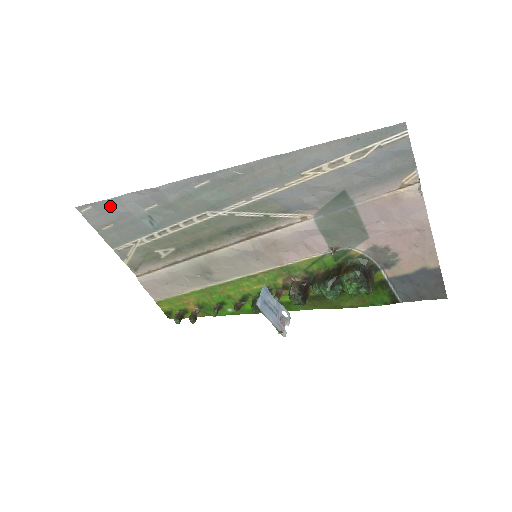
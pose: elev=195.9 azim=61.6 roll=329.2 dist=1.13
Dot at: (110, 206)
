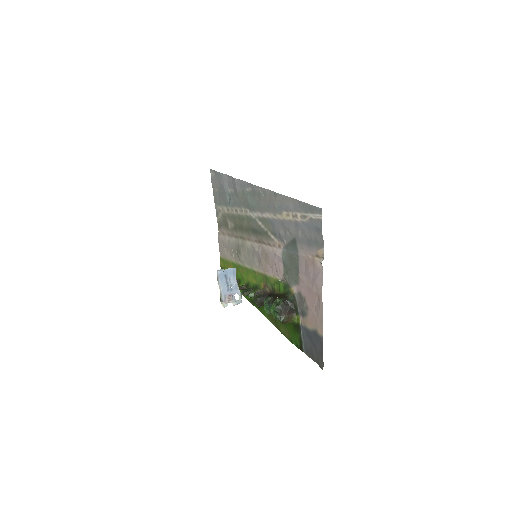
Dot at: (220, 177)
